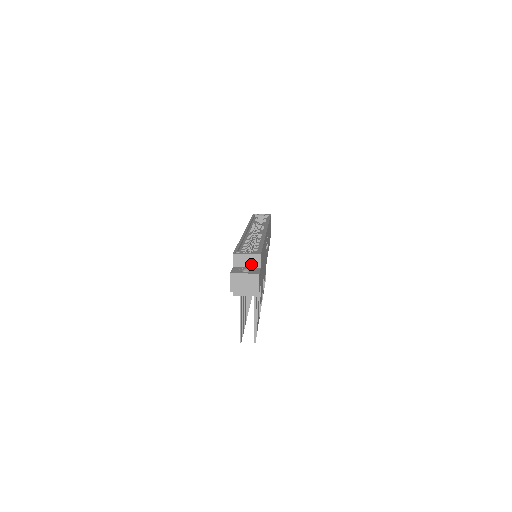
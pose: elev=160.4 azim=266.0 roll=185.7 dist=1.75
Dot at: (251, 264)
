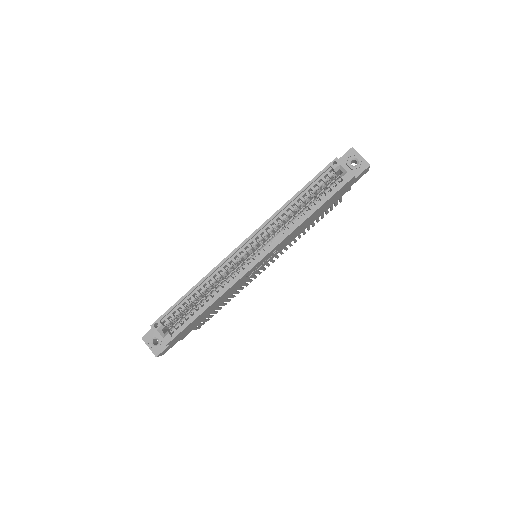
Dot at: occluded
